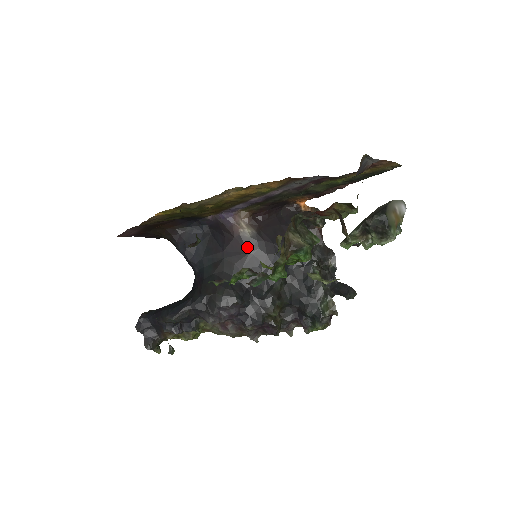
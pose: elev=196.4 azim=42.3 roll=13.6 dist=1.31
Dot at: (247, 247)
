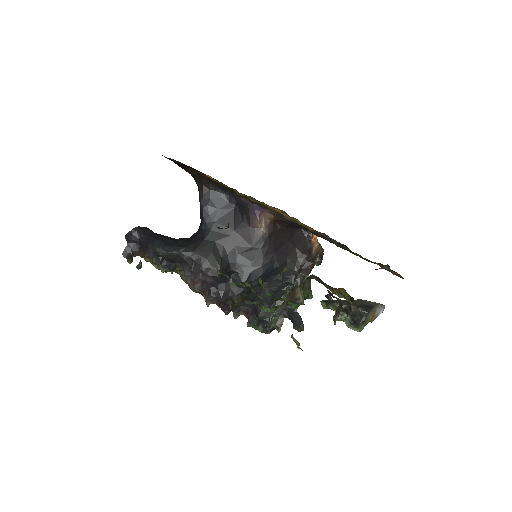
Dot at: (254, 241)
